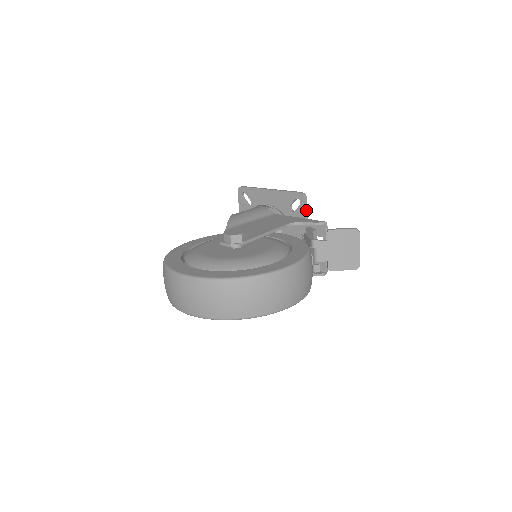
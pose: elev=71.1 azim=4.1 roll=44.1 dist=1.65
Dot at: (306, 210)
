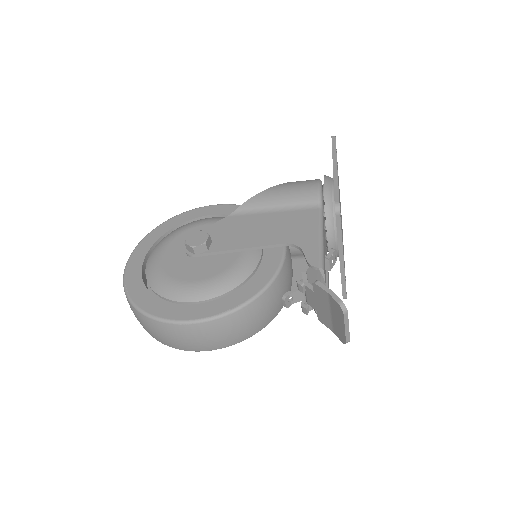
Dot at: (339, 227)
